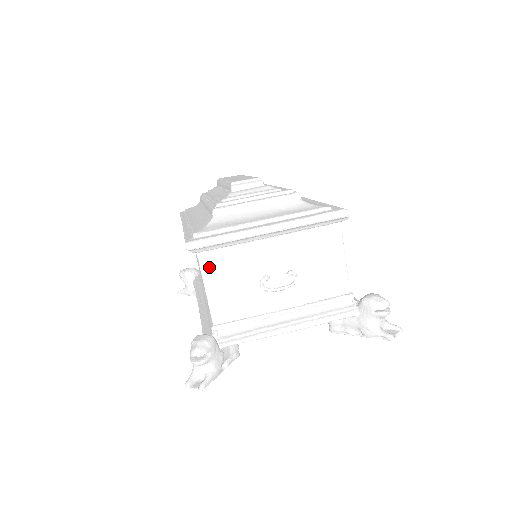
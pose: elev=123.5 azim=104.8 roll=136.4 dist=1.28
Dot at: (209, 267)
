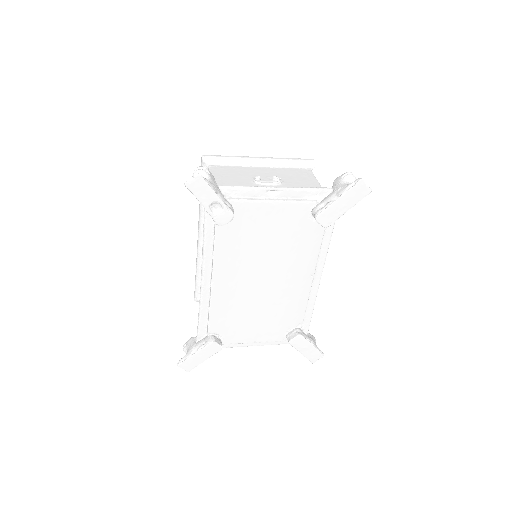
Dot at: (216, 170)
